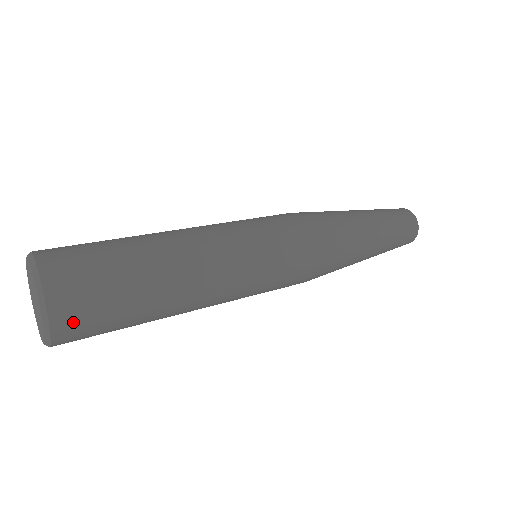
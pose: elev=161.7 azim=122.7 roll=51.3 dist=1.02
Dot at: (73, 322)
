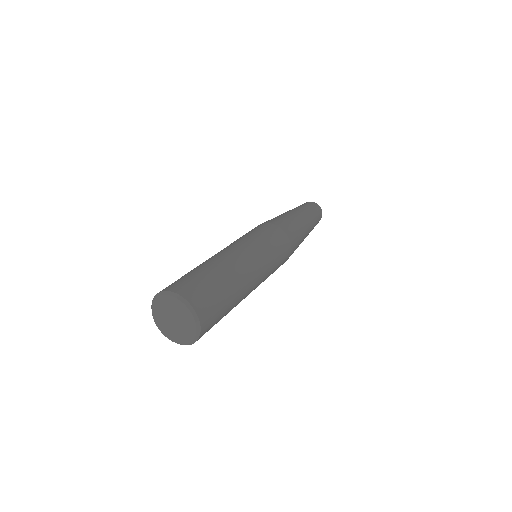
Dot at: occluded
